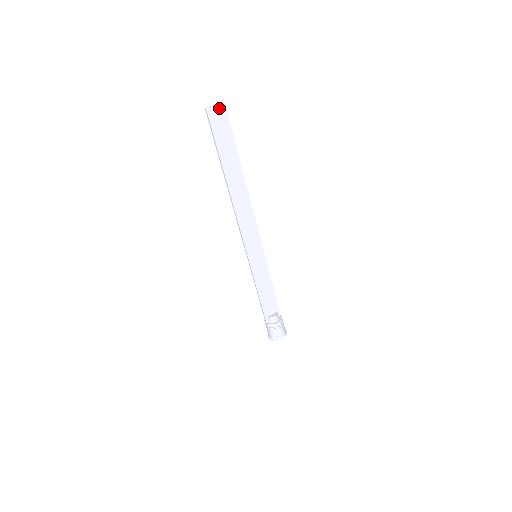
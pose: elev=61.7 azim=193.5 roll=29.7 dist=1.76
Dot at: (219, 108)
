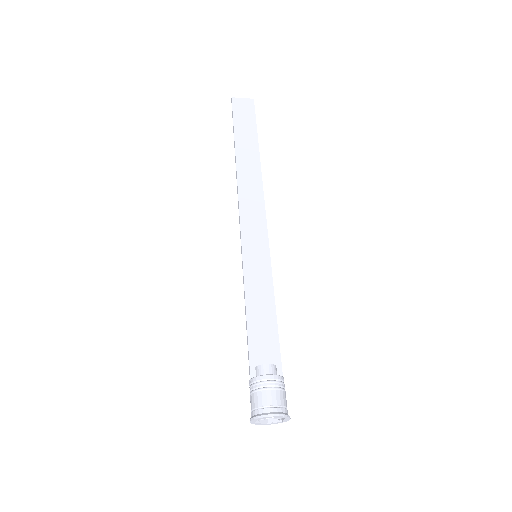
Dot at: (246, 101)
